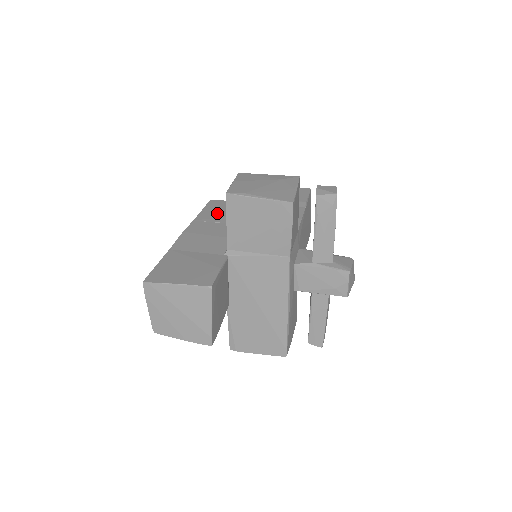
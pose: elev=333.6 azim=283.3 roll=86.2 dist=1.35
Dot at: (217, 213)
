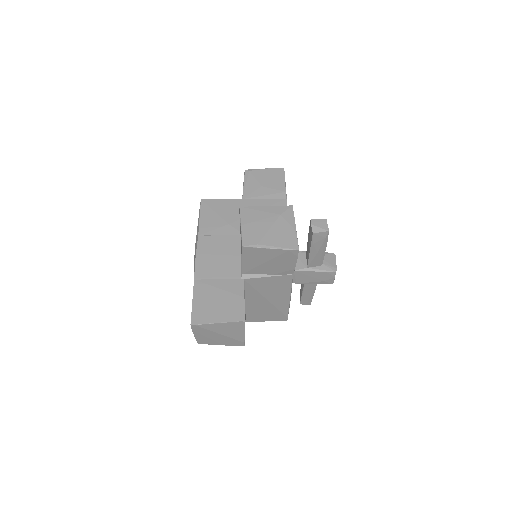
Dot at: (215, 221)
